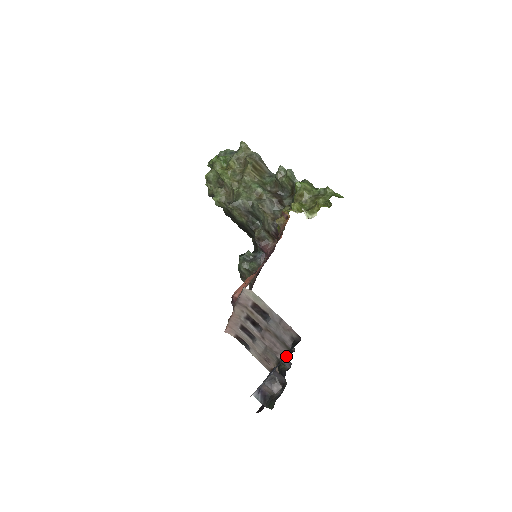
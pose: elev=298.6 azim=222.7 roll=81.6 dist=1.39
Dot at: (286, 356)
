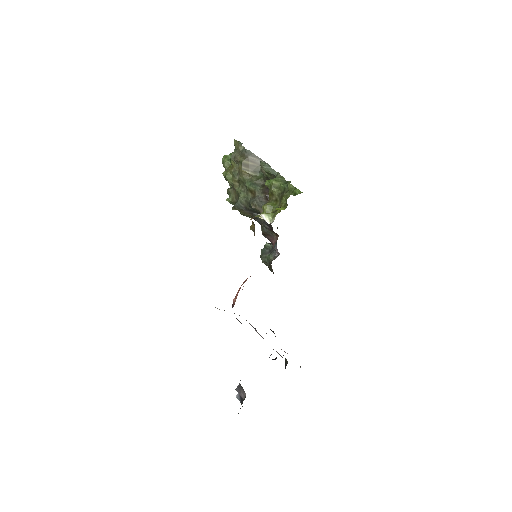
Dot at: occluded
